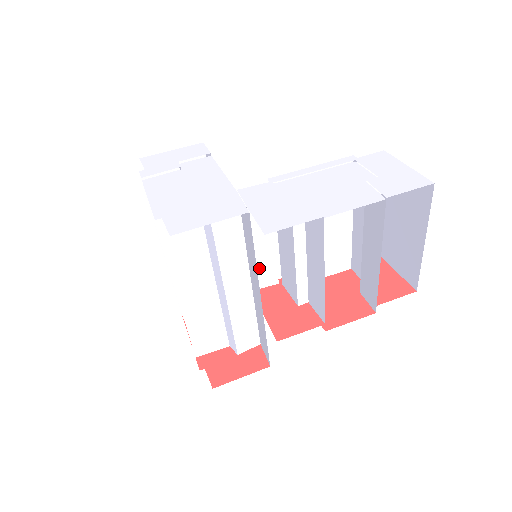
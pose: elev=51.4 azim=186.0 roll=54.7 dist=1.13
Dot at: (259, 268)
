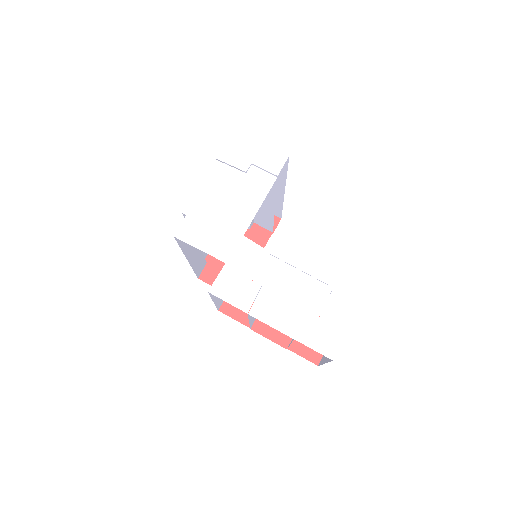
Dot at: occluded
